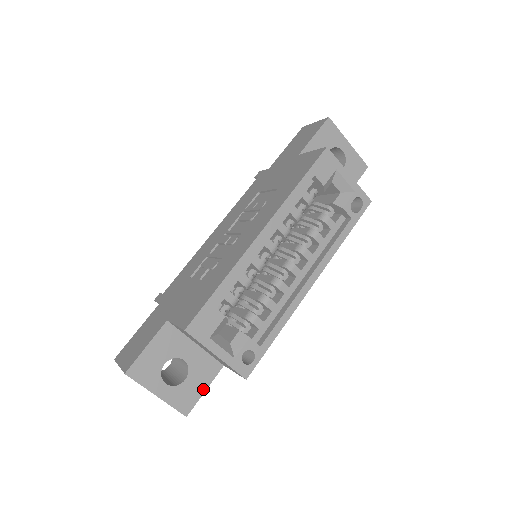
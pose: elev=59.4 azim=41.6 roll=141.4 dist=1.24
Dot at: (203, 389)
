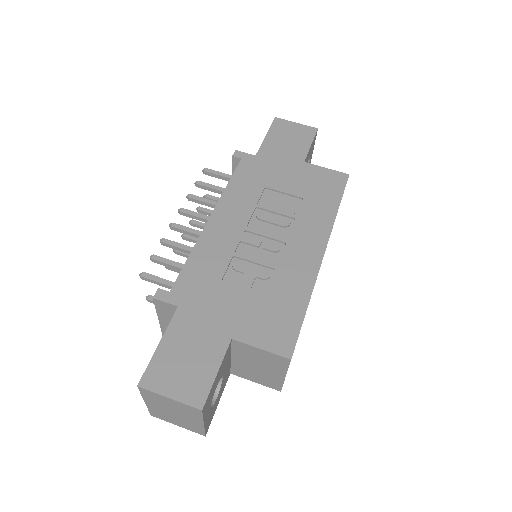
Dot at: (218, 403)
